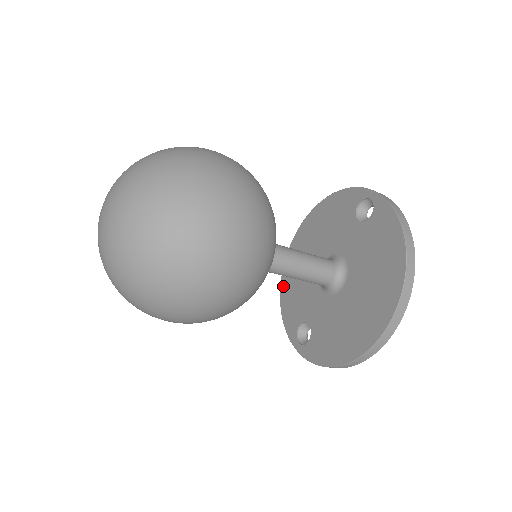
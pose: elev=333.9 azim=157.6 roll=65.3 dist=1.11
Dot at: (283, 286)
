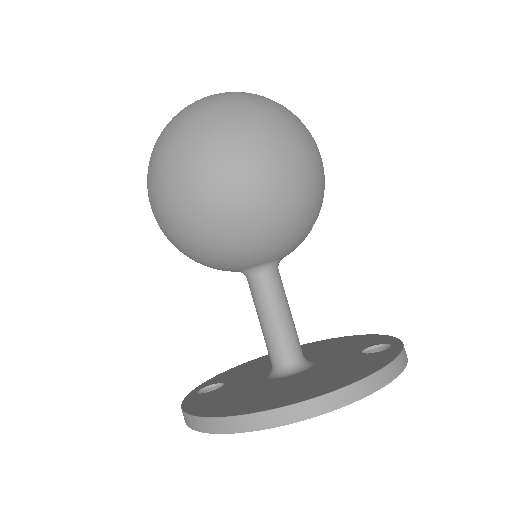
Dot at: (251, 361)
